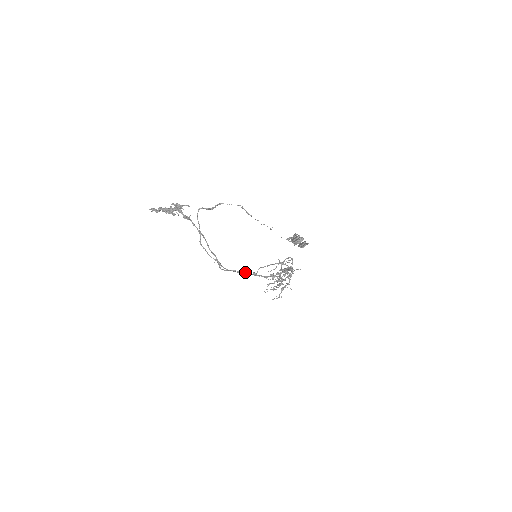
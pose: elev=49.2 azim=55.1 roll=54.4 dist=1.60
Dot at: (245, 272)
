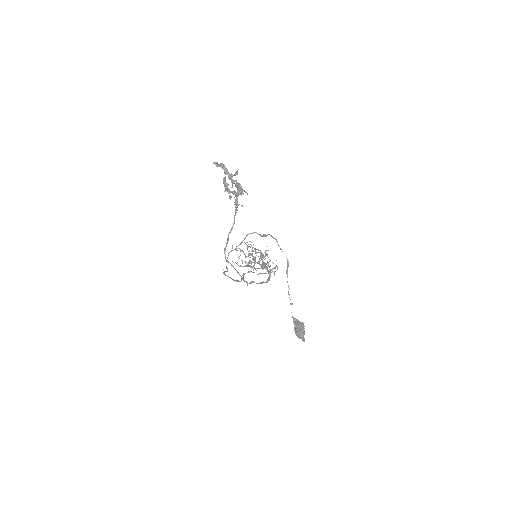
Dot at: (237, 272)
